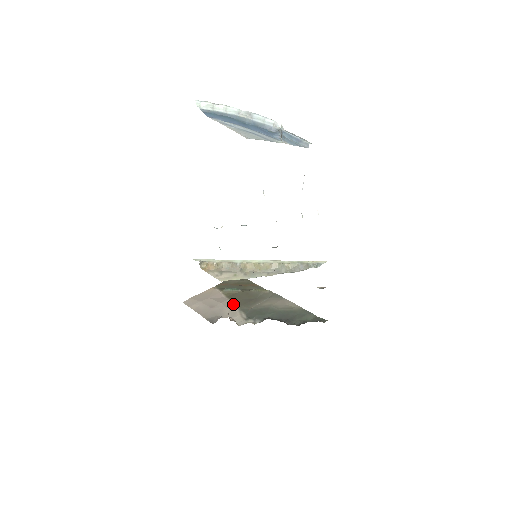
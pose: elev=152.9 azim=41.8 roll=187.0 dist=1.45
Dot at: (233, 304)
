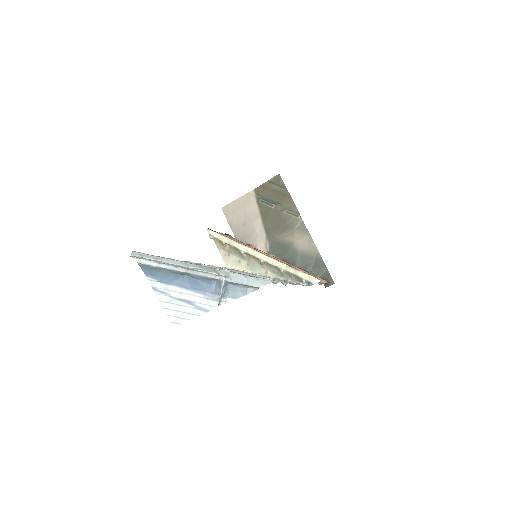
Dot at: (263, 226)
